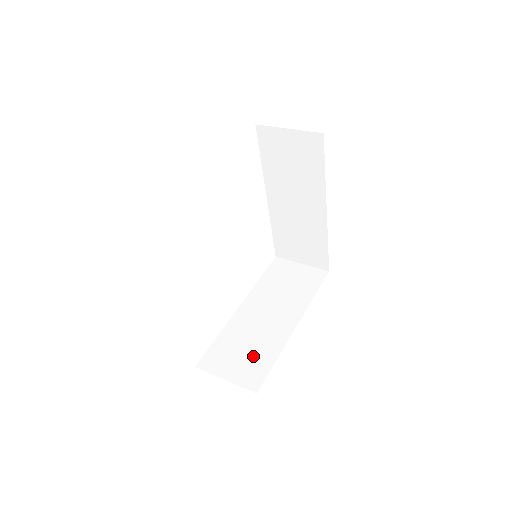
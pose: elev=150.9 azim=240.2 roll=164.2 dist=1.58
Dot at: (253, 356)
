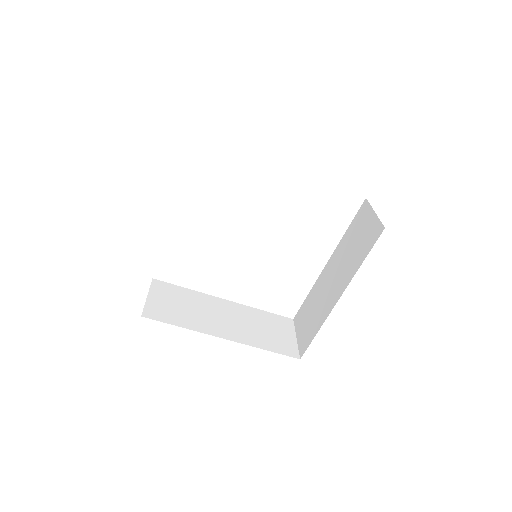
Dot at: (311, 323)
